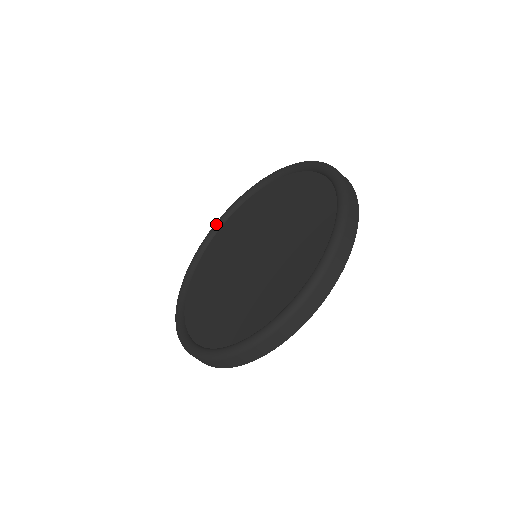
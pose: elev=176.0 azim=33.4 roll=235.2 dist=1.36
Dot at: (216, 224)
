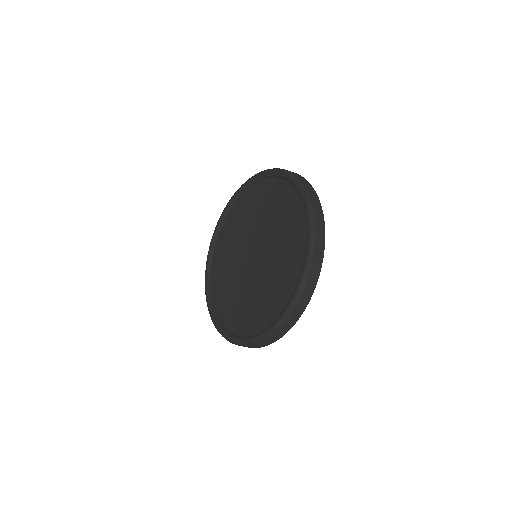
Dot at: (220, 220)
